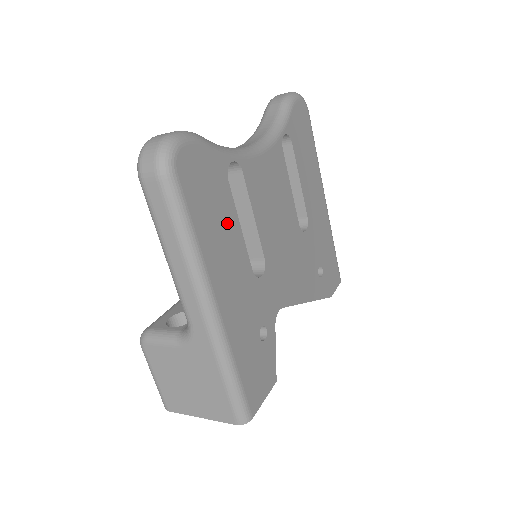
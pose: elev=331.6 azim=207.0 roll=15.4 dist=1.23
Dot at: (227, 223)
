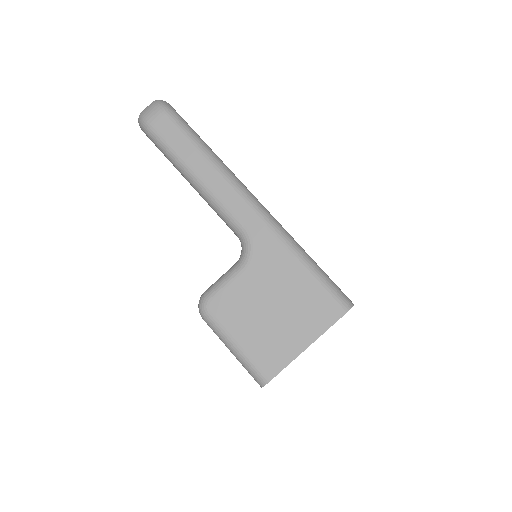
Dot at: occluded
